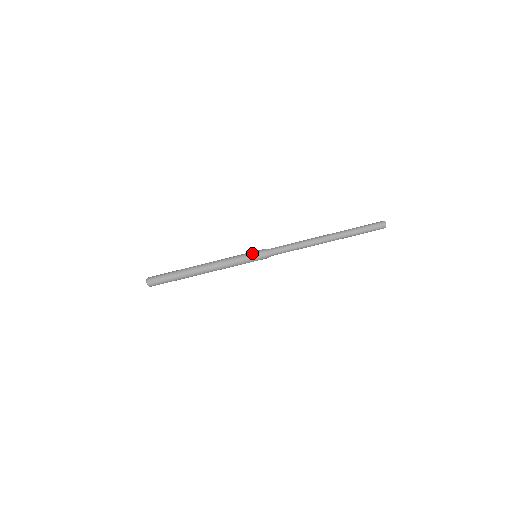
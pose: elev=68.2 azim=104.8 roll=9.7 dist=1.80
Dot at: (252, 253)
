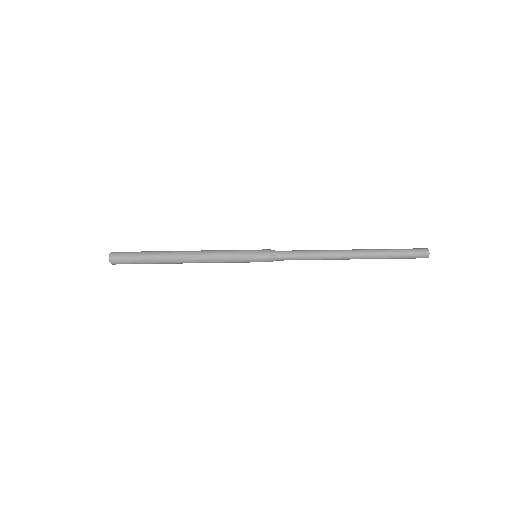
Dot at: (252, 257)
